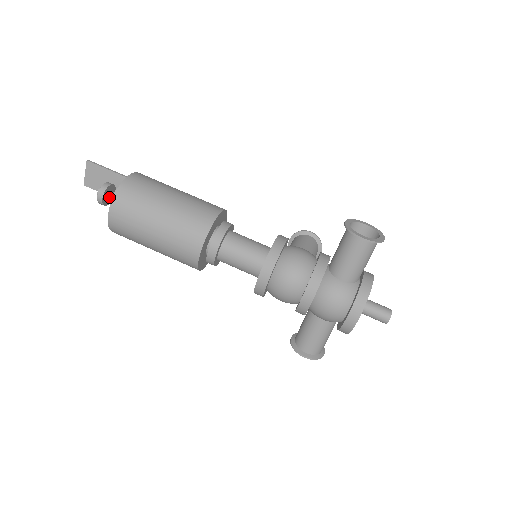
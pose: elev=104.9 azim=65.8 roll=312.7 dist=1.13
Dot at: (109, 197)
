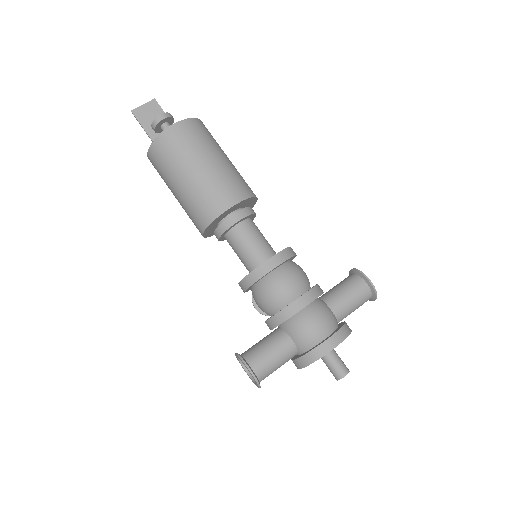
Dot at: (166, 125)
